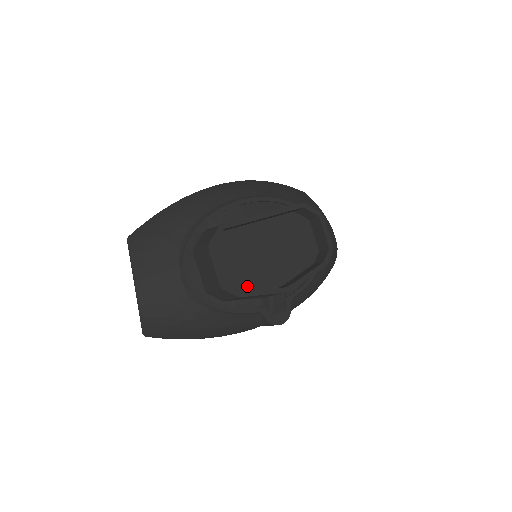
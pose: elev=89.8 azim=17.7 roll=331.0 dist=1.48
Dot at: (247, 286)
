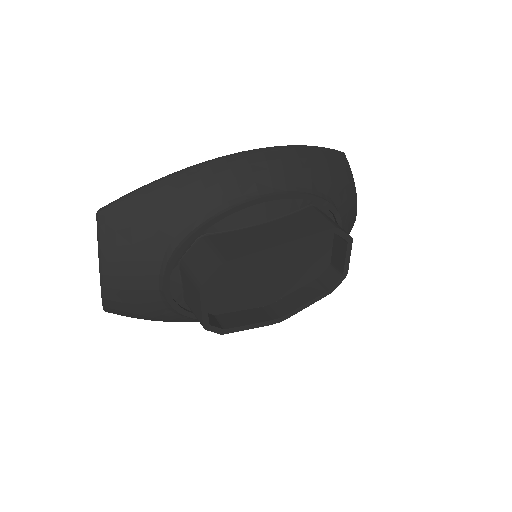
Dot at: (235, 306)
